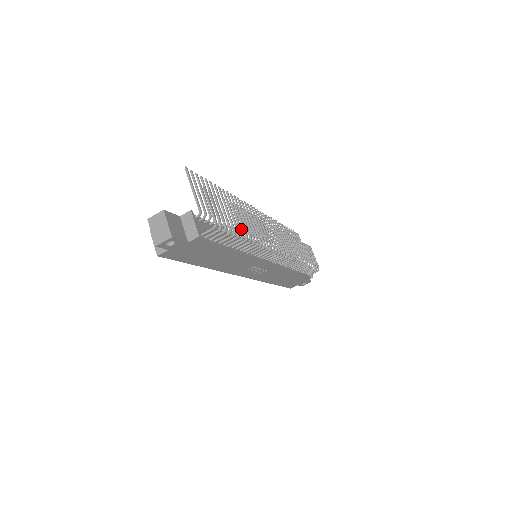
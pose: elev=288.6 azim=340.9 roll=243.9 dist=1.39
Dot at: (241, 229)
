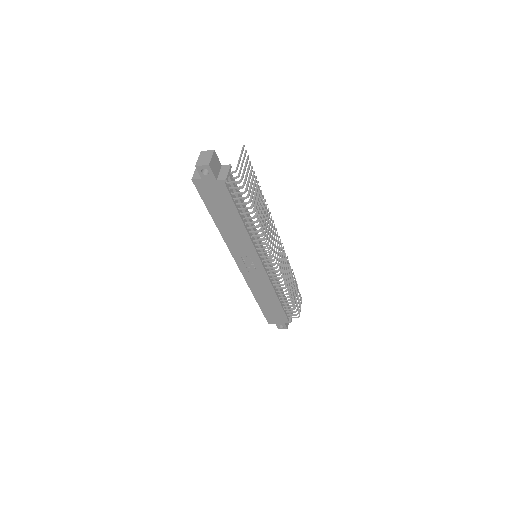
Dot at: (256, 207)
